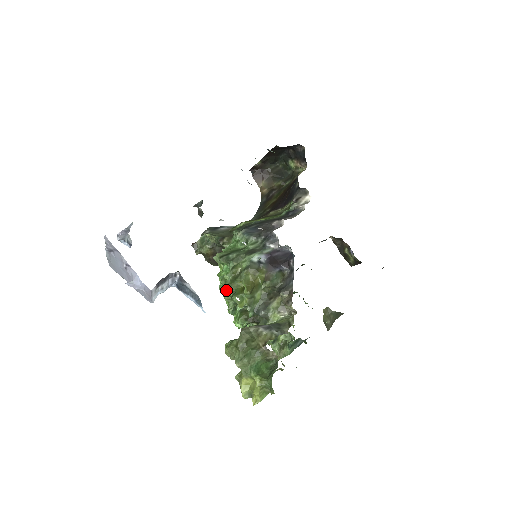
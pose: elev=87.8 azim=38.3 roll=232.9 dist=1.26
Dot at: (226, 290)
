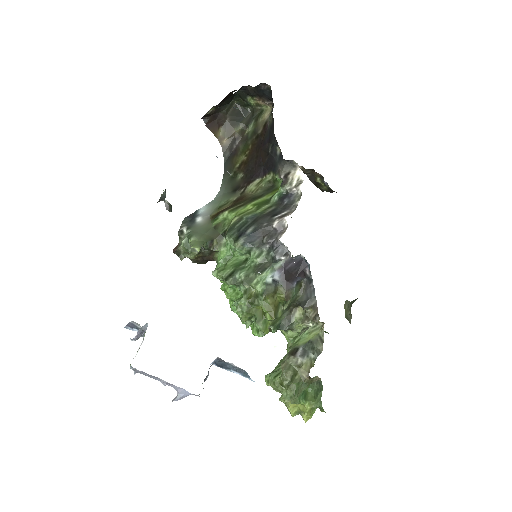
Dot at: (244, 317)
